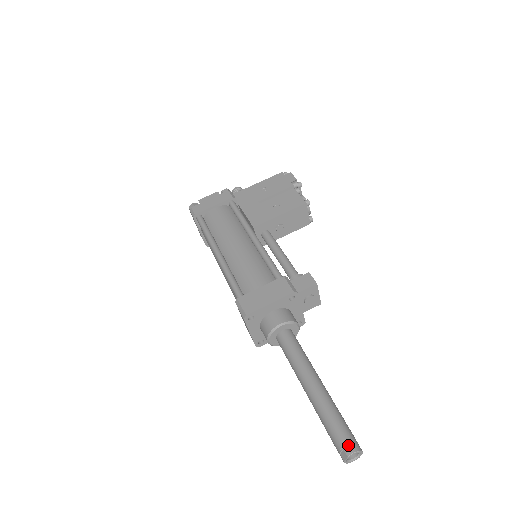
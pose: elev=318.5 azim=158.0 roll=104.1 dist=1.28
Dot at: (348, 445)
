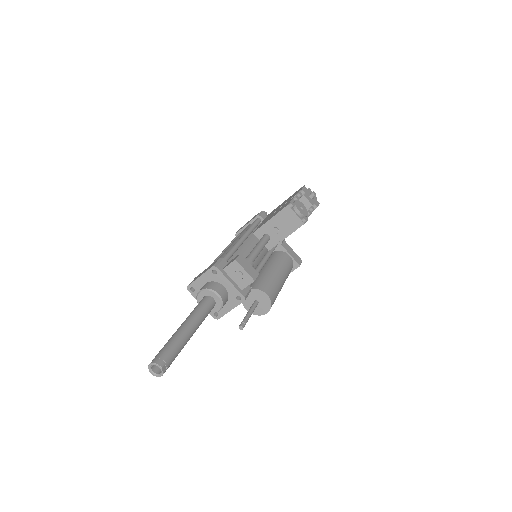
Dot at: (153, 359)
